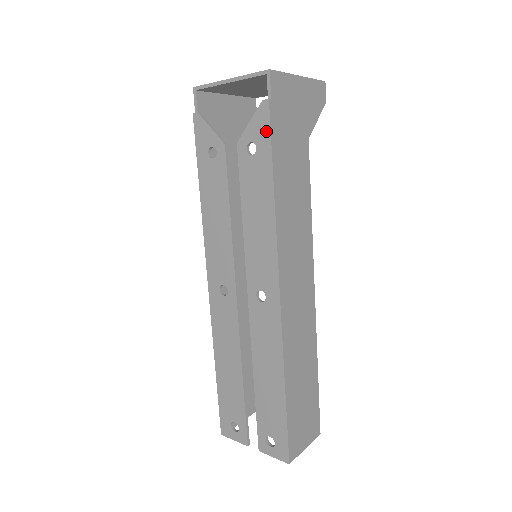
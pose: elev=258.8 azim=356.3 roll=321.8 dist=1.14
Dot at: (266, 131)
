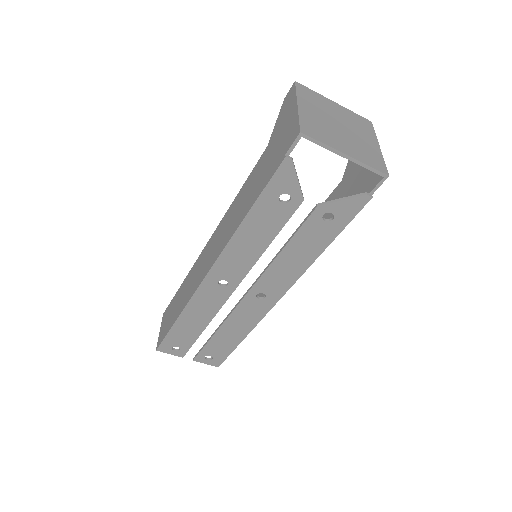
Dot at: (352, 214)
